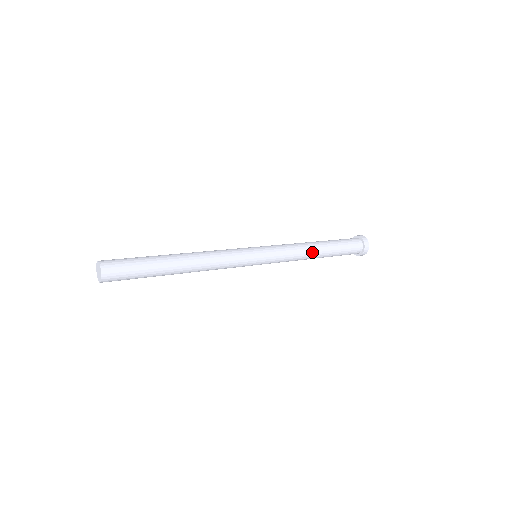
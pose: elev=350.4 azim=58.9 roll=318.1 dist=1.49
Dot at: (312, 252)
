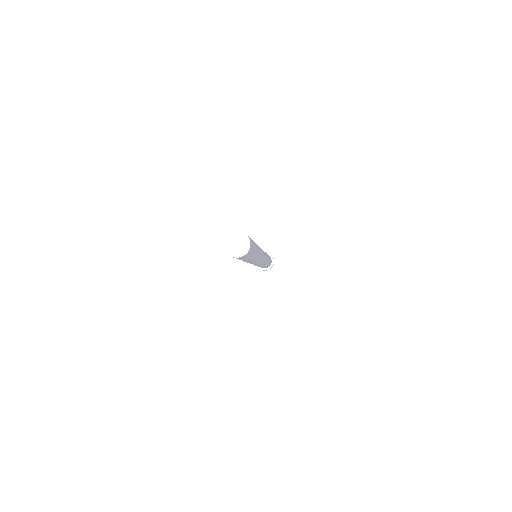
Dot at: occluded
